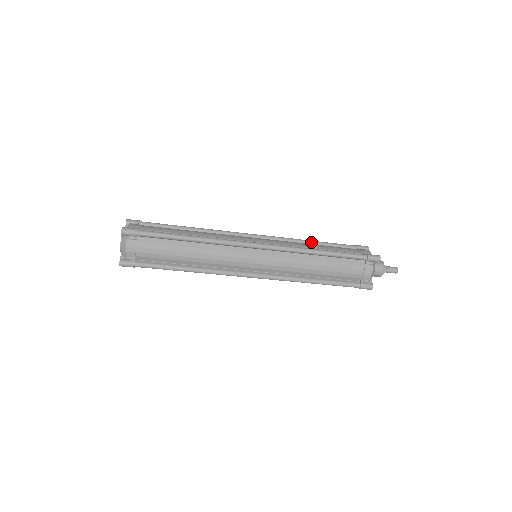
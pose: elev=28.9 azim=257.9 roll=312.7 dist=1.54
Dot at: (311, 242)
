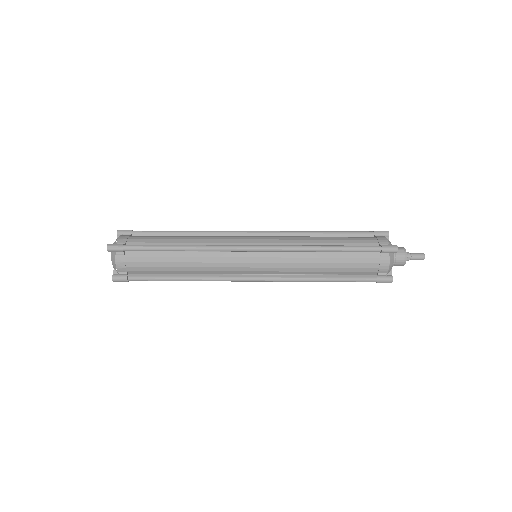
Dot at: (319, 233)
